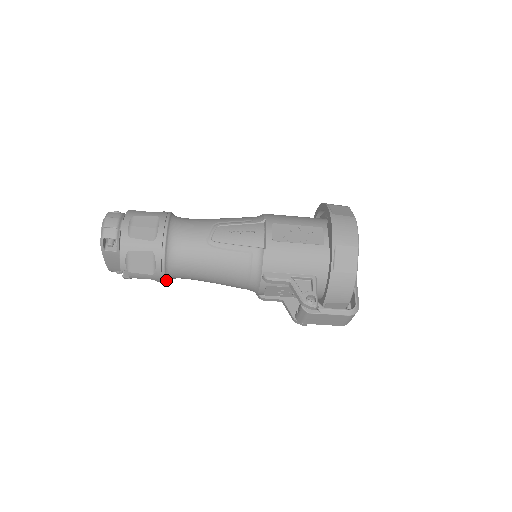
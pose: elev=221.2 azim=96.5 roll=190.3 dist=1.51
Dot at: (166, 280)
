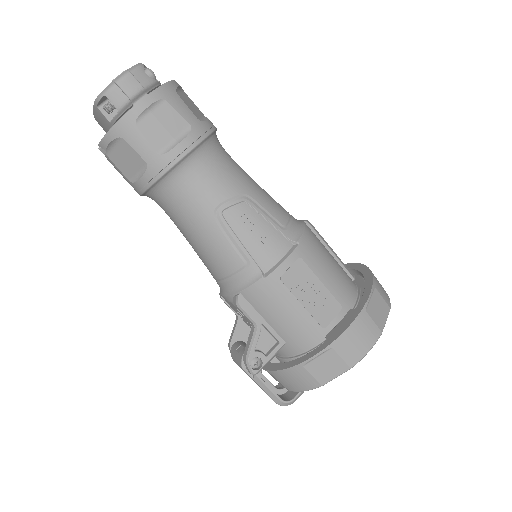
Dot at: occluded
